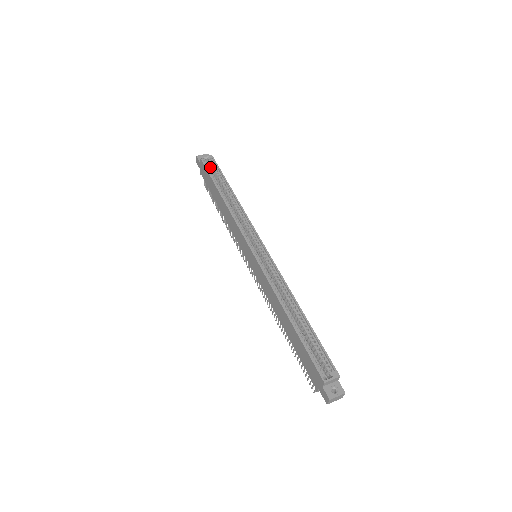
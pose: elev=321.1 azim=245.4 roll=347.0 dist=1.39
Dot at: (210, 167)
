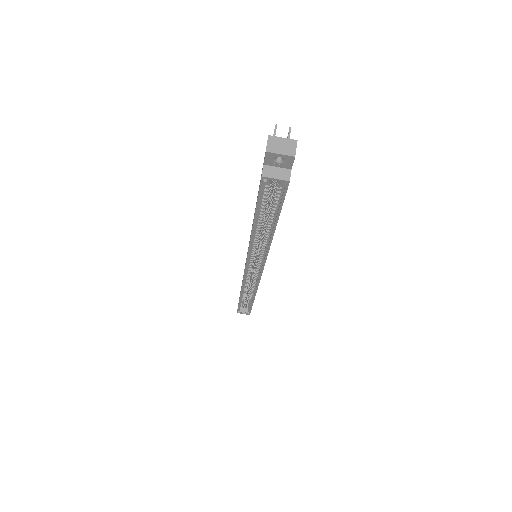
Dot at: (274, 184)
